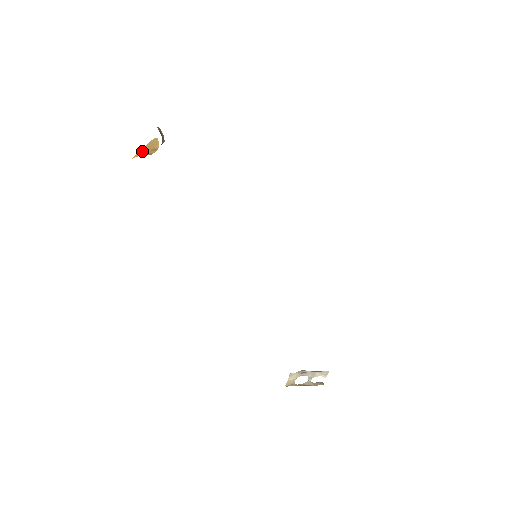
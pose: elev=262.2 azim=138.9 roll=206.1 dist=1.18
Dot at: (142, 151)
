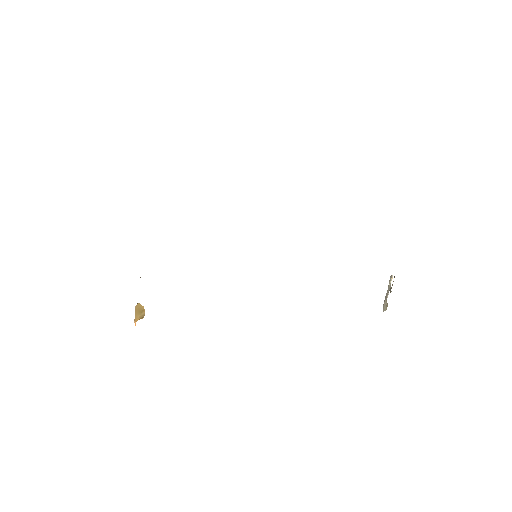
Dot at: (136, 317)
